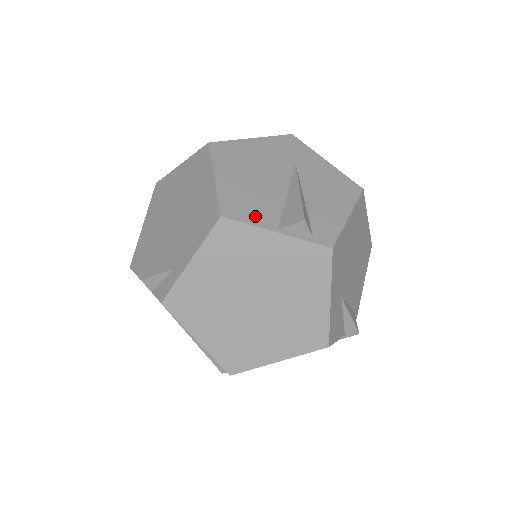
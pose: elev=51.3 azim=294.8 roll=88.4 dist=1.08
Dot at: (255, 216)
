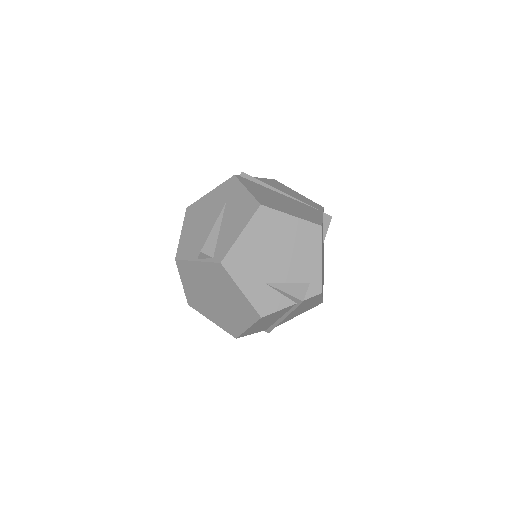
Dot at: (190, 253)
